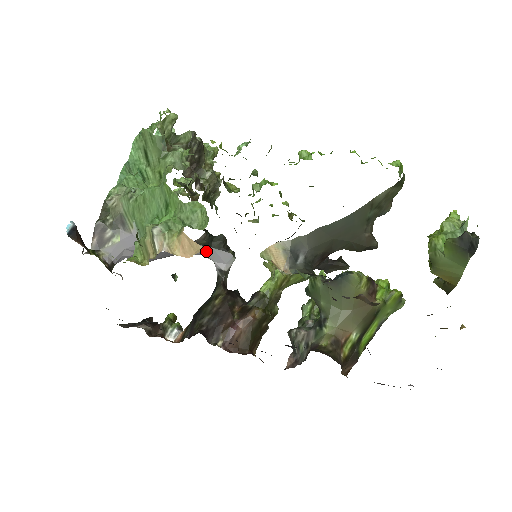
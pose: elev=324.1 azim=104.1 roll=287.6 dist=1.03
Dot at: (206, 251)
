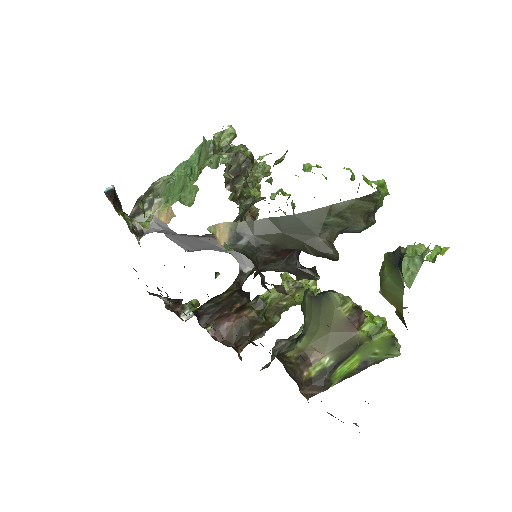
Dot at: (233, 250)
